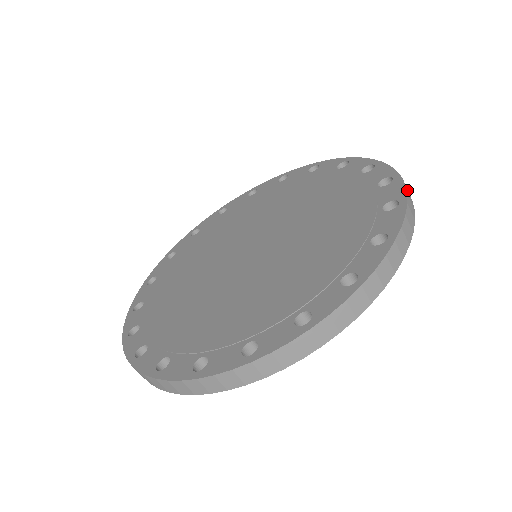
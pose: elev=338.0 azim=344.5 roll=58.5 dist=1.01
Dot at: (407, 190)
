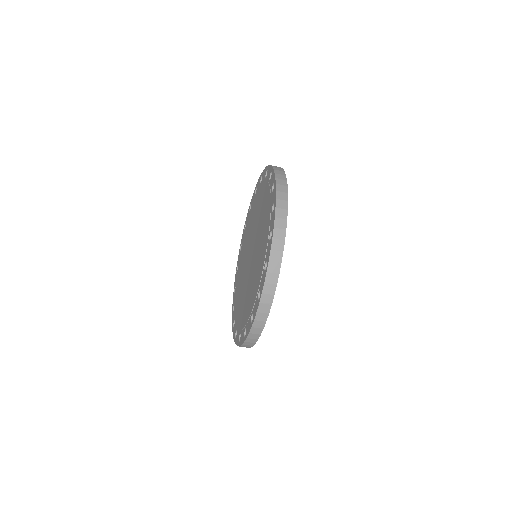
Dot at: (266, 286)
